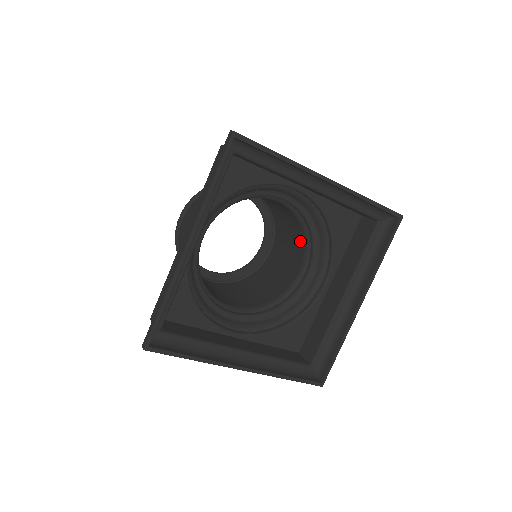
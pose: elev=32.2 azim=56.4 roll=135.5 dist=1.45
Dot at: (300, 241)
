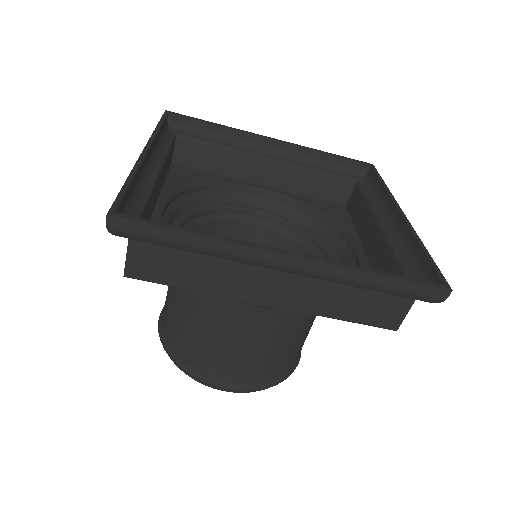
Dot at: occluded
